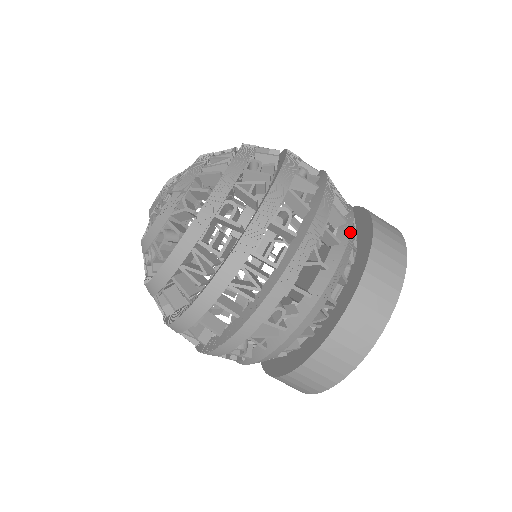
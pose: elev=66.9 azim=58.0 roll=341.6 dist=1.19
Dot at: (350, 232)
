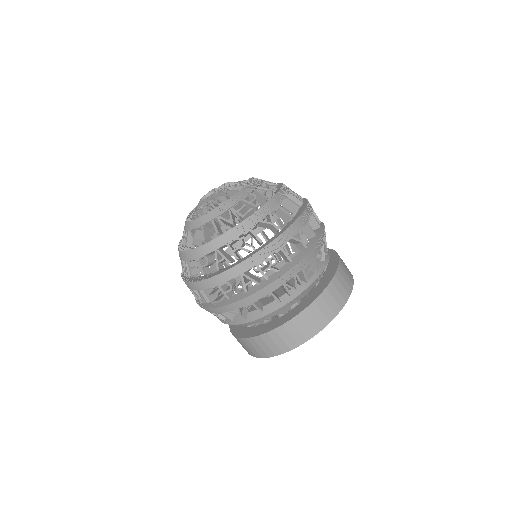
Dot at: (276, 310)
